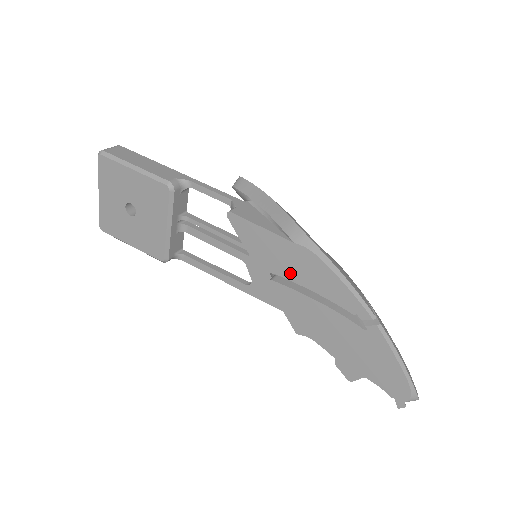
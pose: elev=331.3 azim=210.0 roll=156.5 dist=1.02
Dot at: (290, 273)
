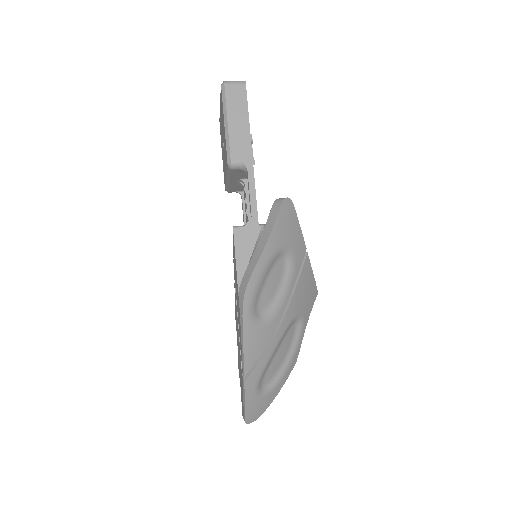
Dot at: occluded
